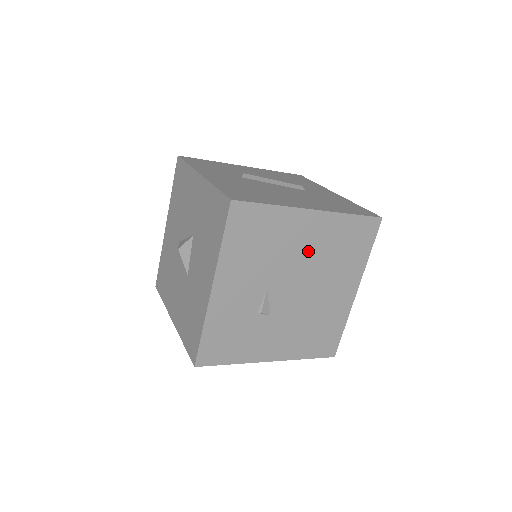
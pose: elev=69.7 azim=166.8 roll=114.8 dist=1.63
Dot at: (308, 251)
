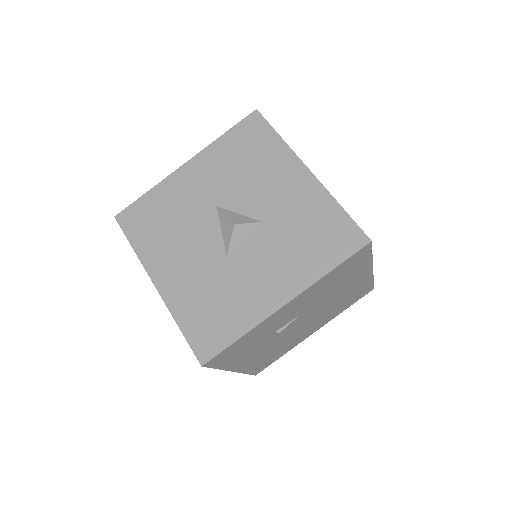
Dot at: (339, 296)
